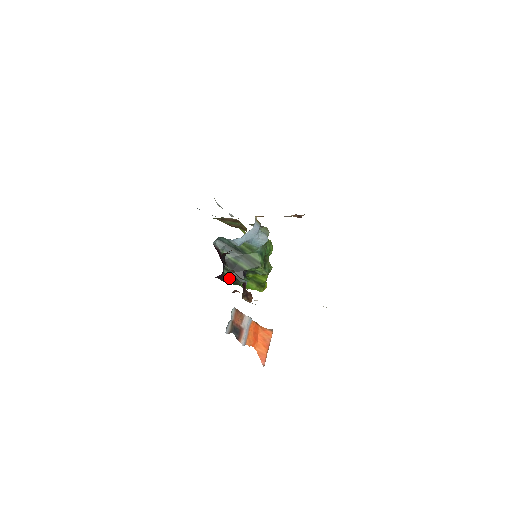
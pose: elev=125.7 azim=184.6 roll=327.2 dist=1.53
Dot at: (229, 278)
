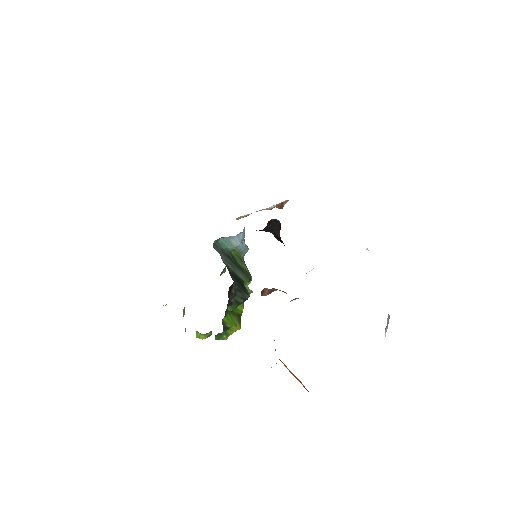
Dot at: (235, 292)
